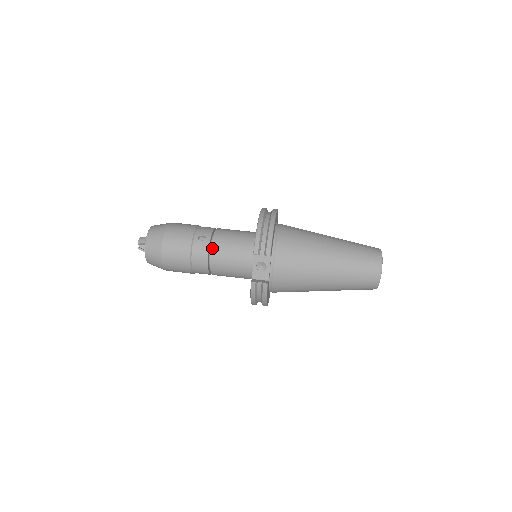
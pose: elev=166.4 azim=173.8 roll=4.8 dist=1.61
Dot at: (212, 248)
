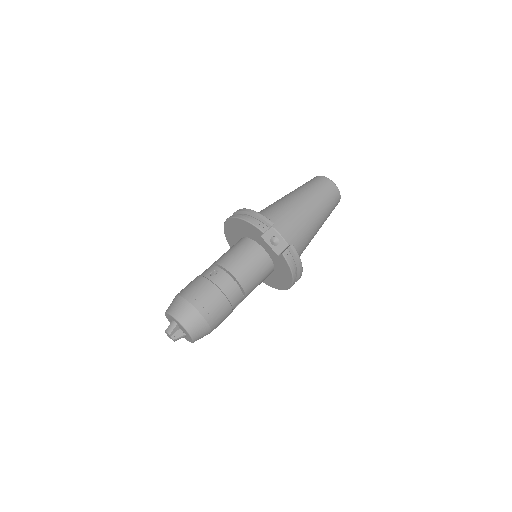
Dot at: (229, 270)
